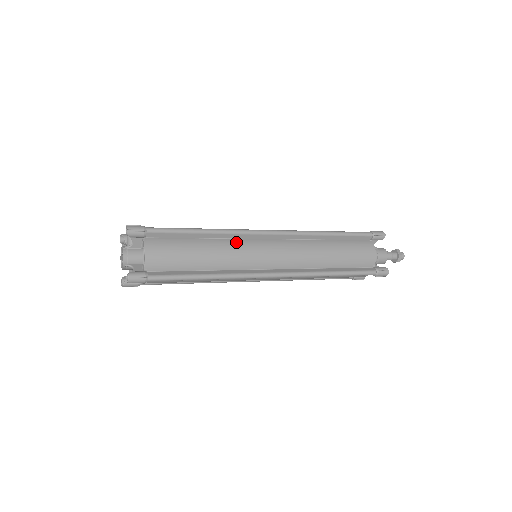
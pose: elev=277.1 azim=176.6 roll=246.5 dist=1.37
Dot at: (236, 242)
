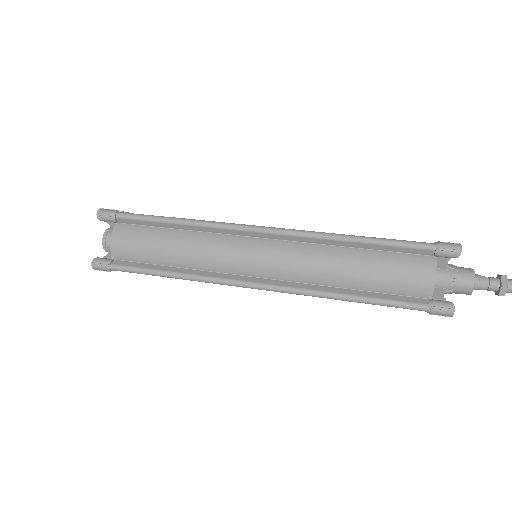
Dot at: (215, 238)
